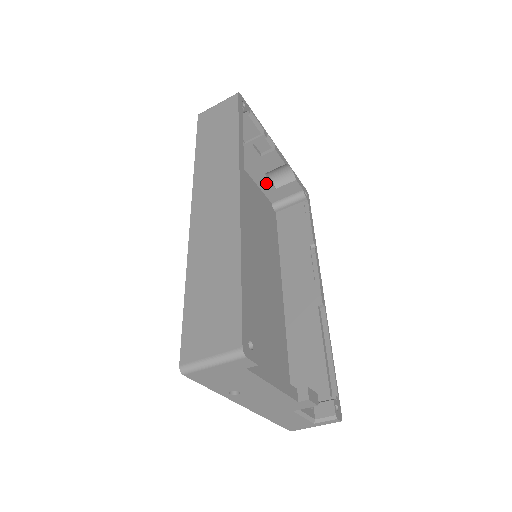
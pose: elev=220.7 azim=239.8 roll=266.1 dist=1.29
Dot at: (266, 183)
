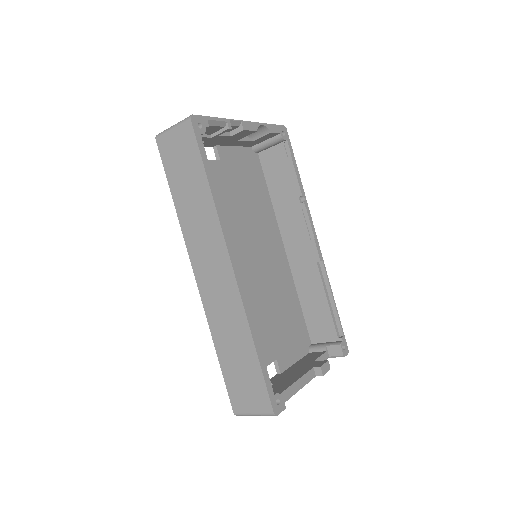
Dot at: (241, 142)
